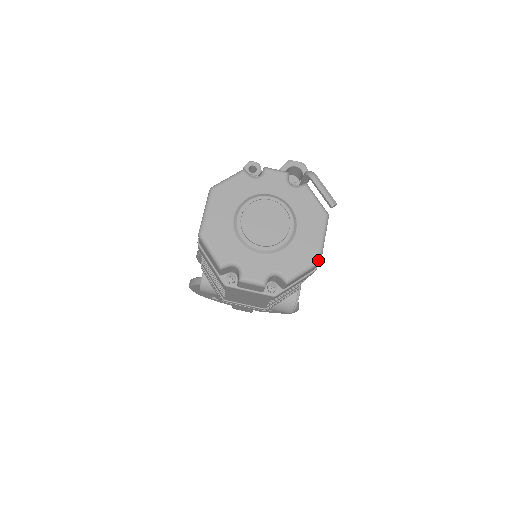
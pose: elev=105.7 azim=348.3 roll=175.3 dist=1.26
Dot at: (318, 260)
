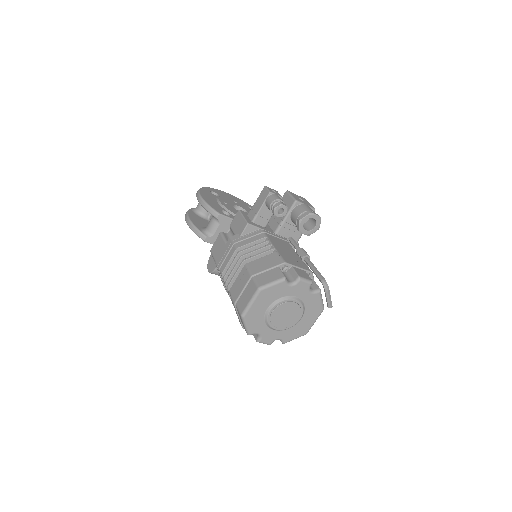
Dot at: occluded
